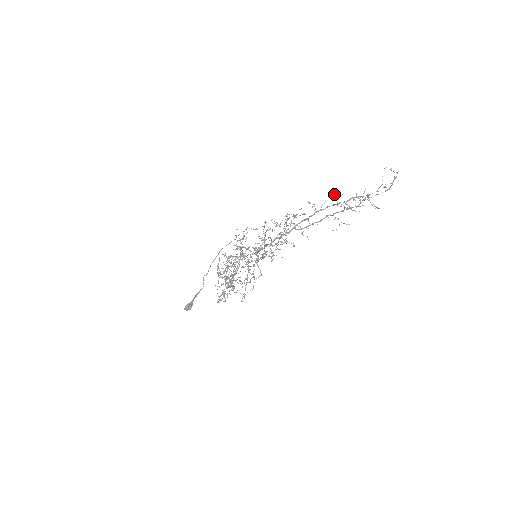
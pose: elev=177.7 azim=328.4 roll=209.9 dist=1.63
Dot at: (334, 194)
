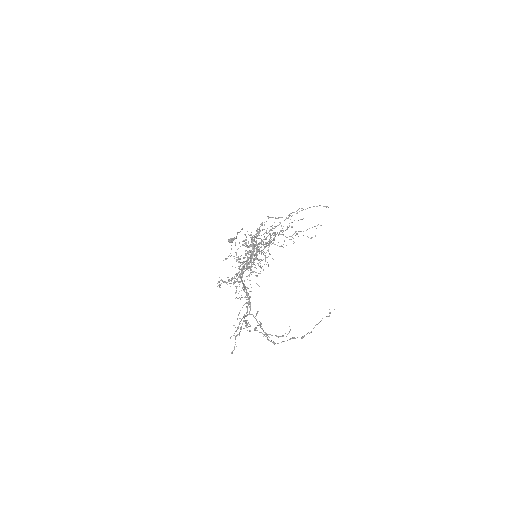
Dot at: (248, 297)
